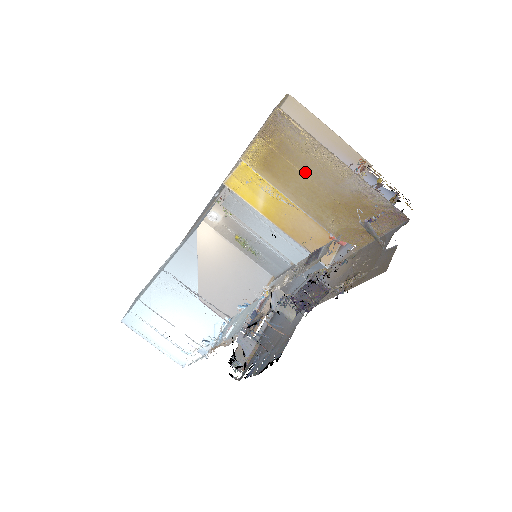
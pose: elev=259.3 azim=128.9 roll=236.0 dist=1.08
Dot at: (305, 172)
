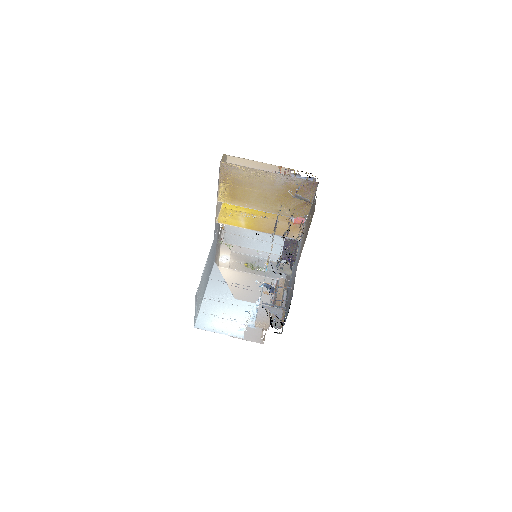
Dot at: (254, 188)
